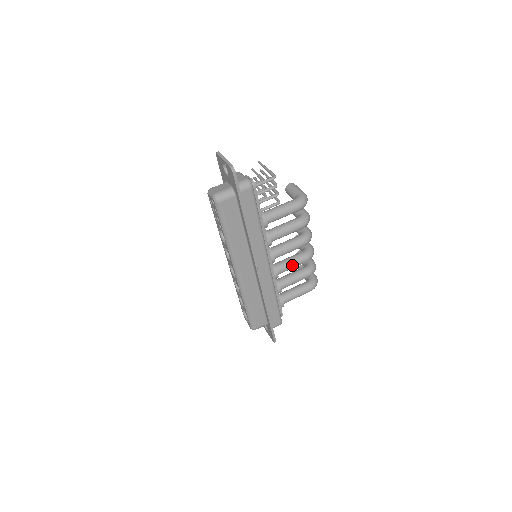
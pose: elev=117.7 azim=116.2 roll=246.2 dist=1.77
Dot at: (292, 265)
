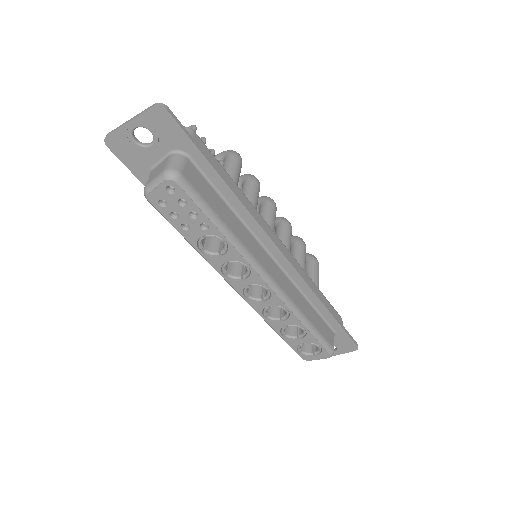
Dot at: (288, 242)
